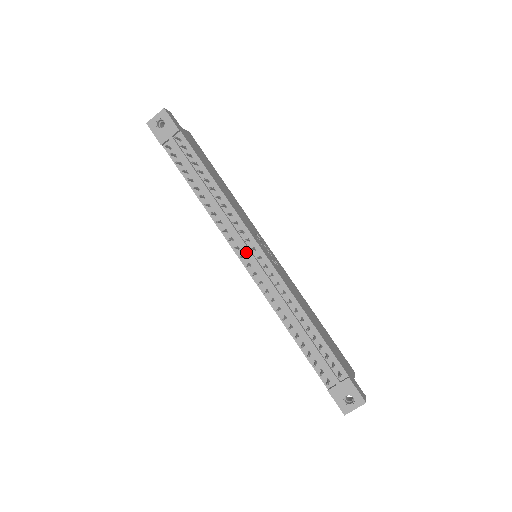
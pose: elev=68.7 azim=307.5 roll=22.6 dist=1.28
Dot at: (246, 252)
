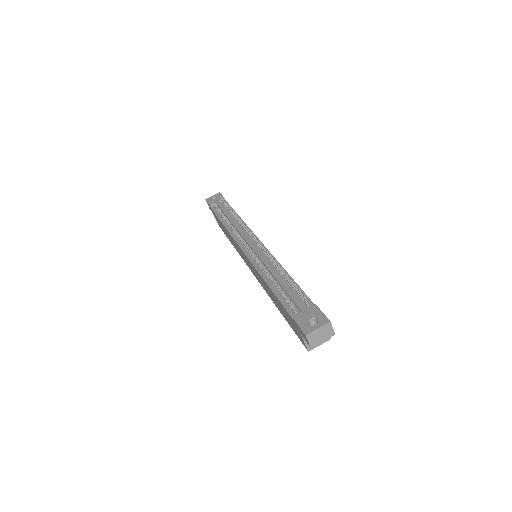
Dot at: (247, 242)
